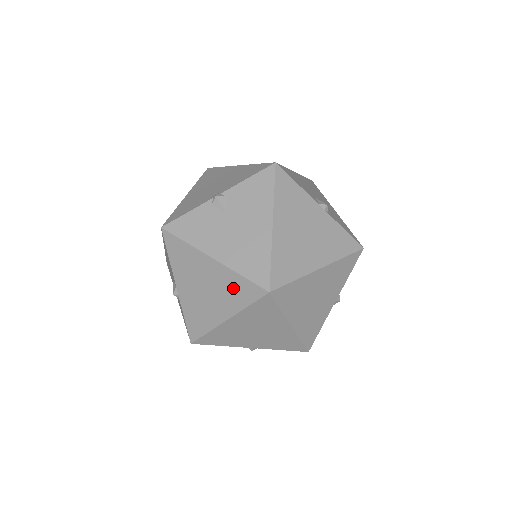
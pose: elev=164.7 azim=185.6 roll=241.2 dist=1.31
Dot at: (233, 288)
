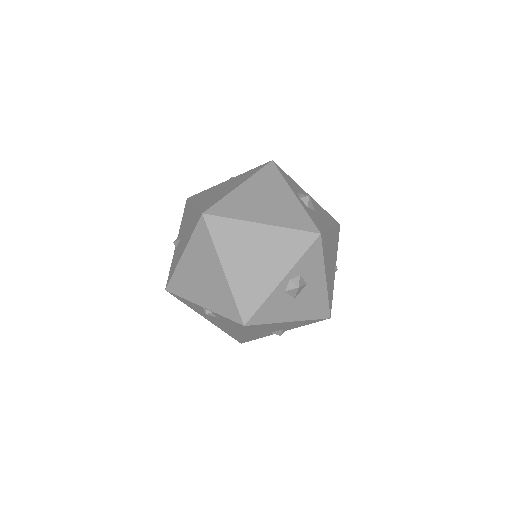
Dot at: (200, 247)
